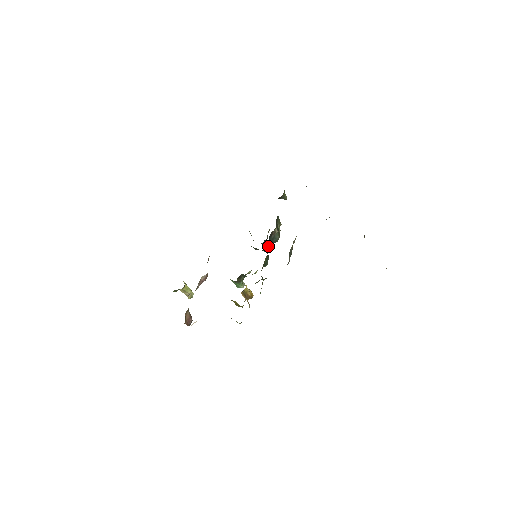
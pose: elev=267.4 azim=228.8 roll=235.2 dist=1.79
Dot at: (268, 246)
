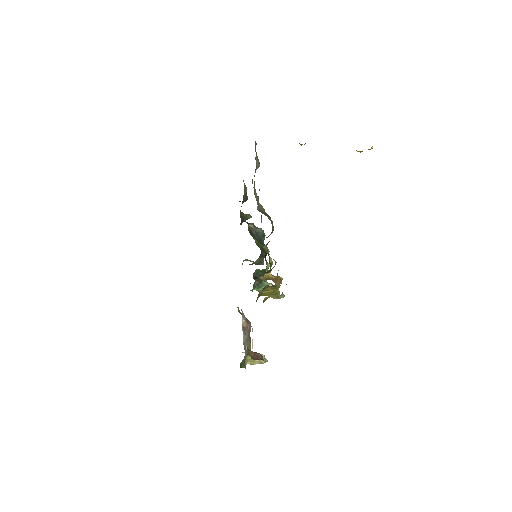
Dot at: occluded
